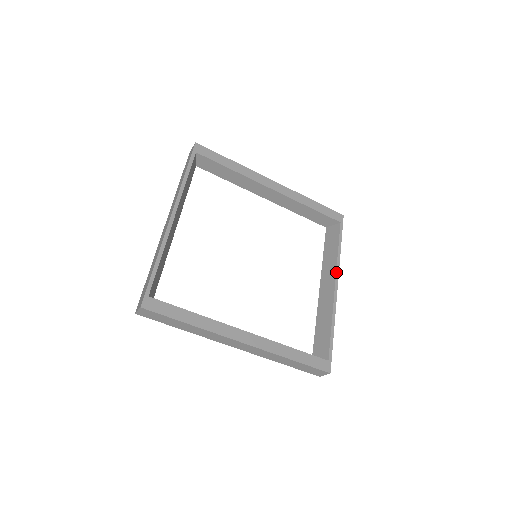
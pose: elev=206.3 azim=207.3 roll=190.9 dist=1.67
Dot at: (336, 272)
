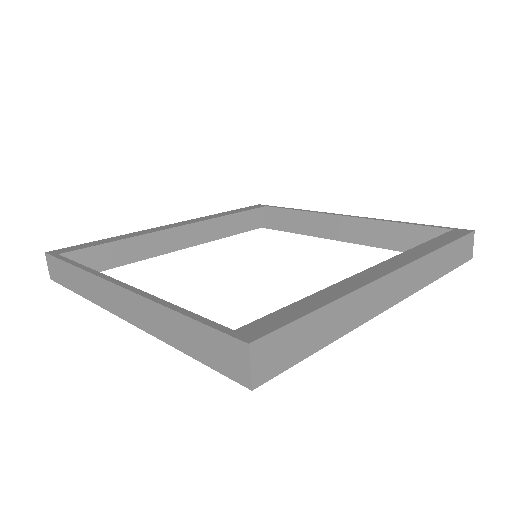
Dot at: (326, 214)
